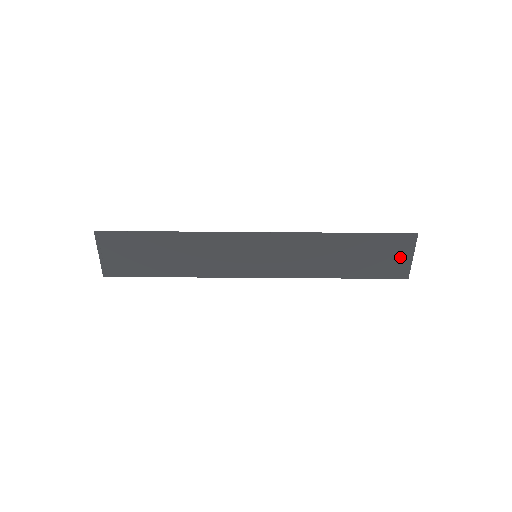
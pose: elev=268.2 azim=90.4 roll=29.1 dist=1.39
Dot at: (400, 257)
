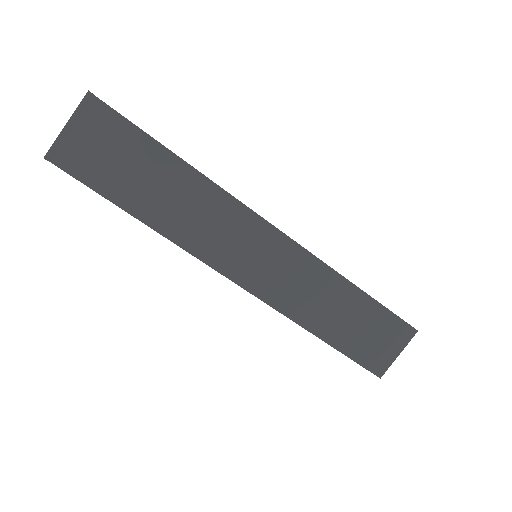
Dot at: (388, 348)
